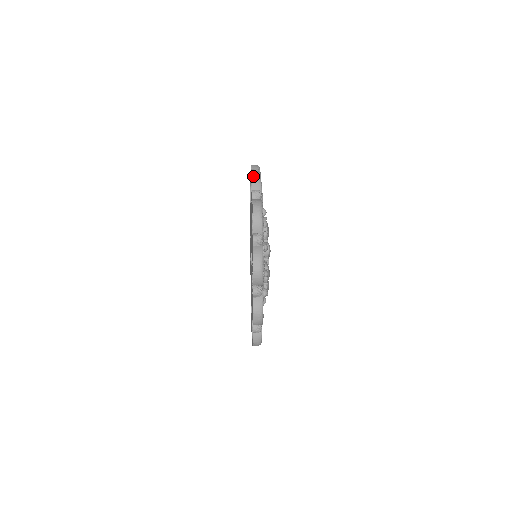
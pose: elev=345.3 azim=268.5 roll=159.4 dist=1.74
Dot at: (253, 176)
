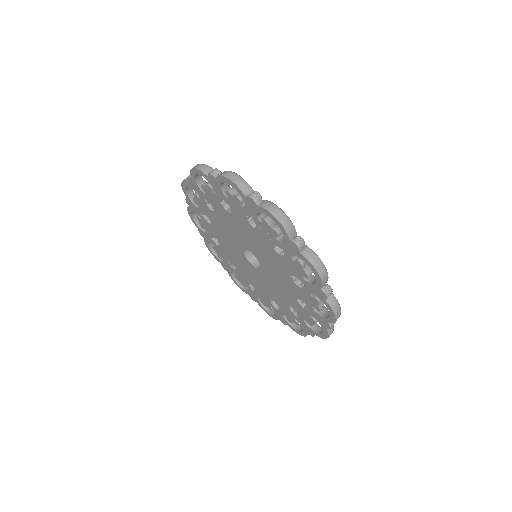
Dot at: (282, 223)
